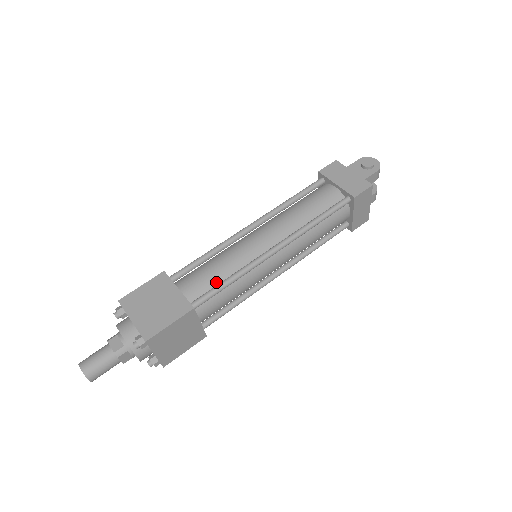
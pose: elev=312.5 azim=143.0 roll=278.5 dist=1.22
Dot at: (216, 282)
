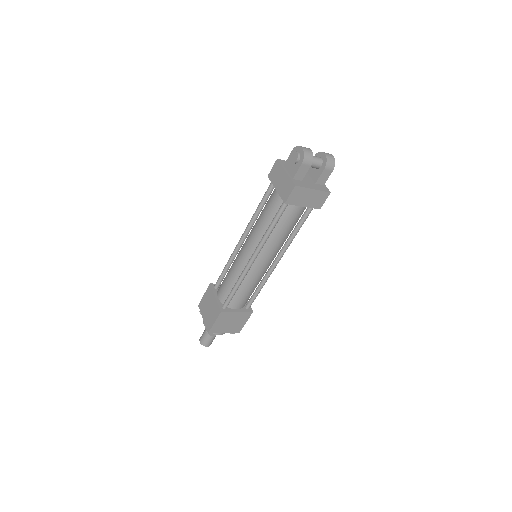
Dot at: (231, 289)
